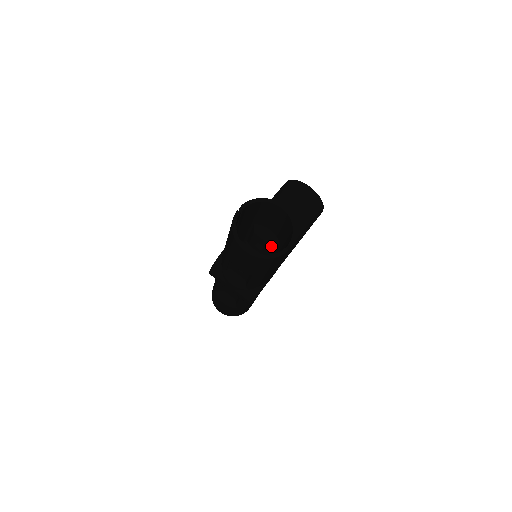
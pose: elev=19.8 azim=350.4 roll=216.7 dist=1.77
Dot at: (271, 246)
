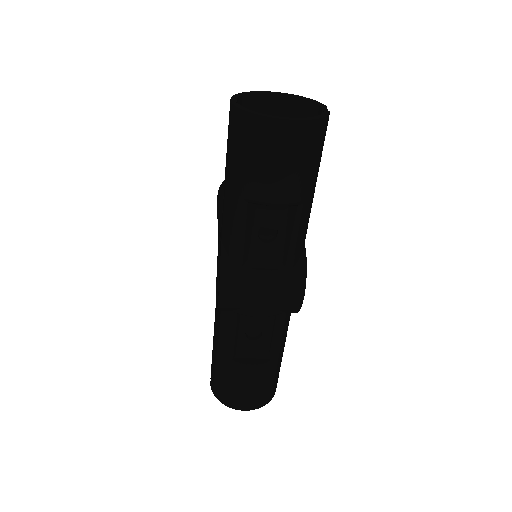
Dot at: occluded
